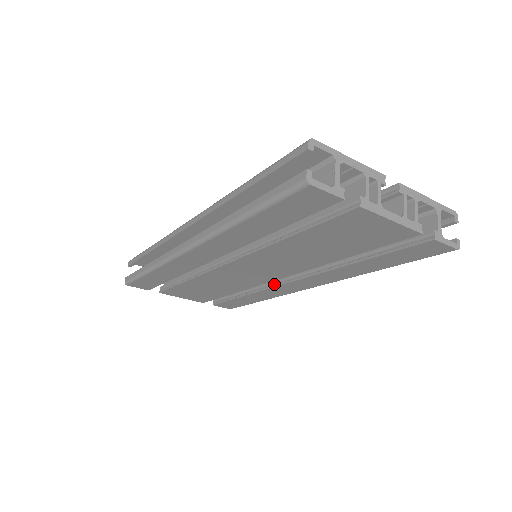
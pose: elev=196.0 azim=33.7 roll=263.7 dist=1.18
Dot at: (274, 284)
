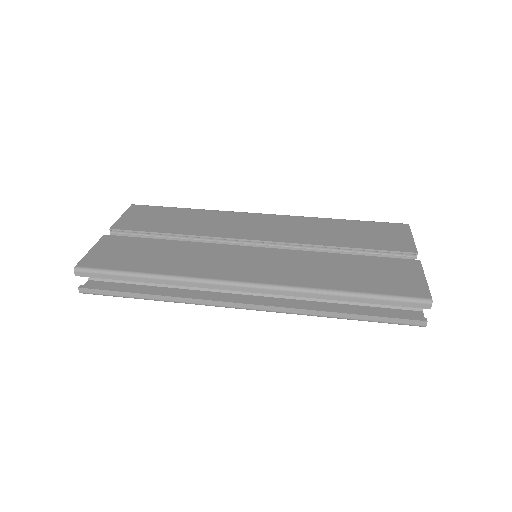
Dot at: occluded
